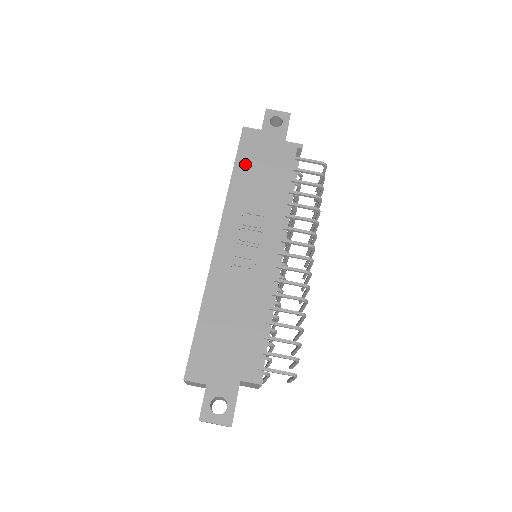
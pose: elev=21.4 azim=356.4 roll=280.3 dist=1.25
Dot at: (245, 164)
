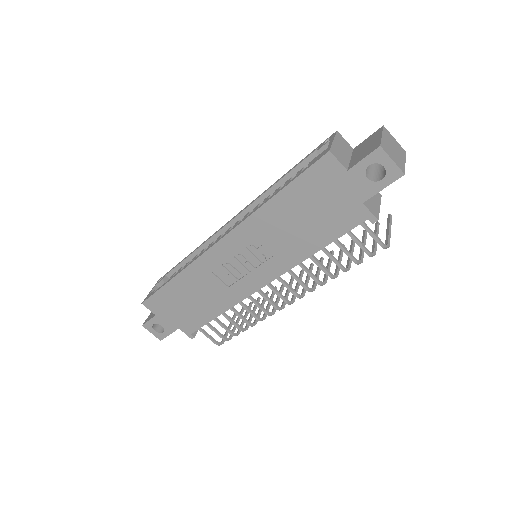
Dot at: (295, 197)
